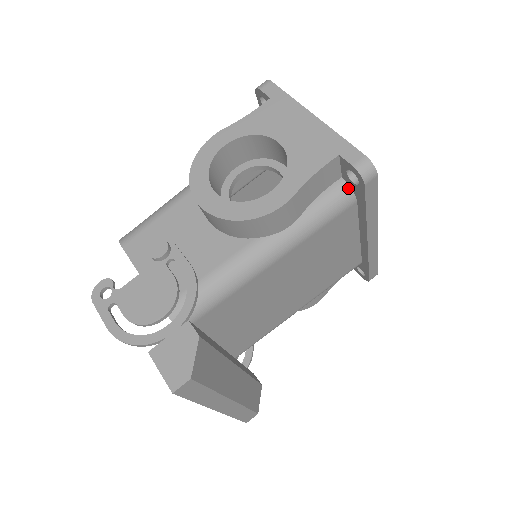
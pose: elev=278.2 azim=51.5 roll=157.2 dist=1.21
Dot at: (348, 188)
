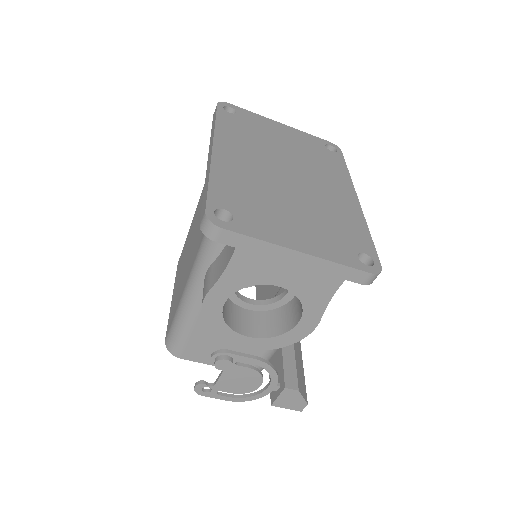
Dot at: occluded
